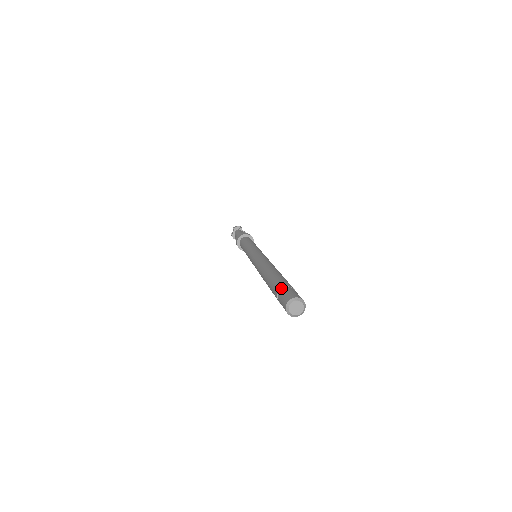
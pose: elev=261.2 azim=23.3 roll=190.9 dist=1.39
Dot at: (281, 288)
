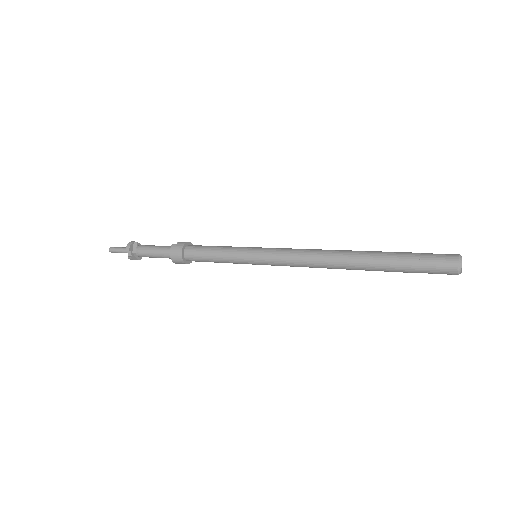
Dot at: (419, 261)
